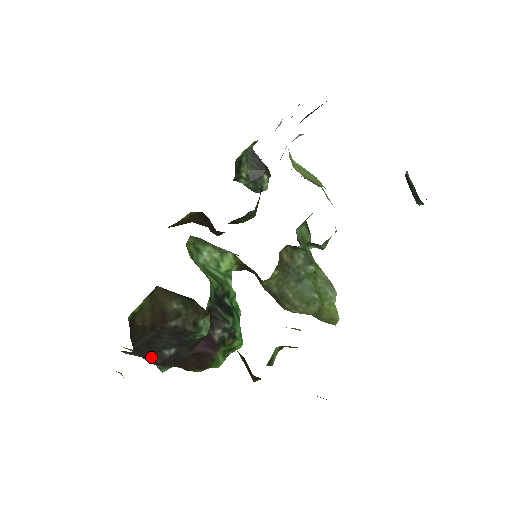
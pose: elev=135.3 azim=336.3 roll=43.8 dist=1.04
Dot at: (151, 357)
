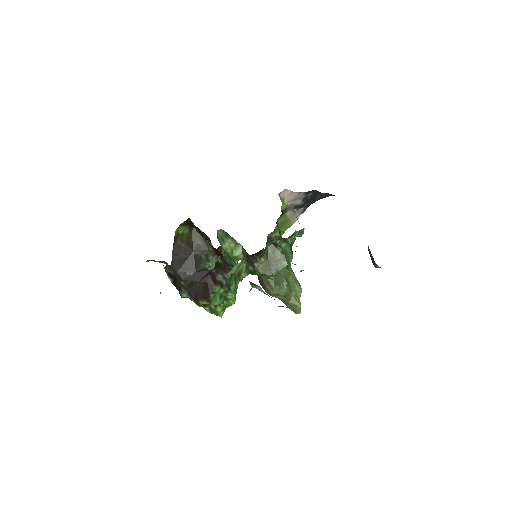
Dot at: (179, 274)
